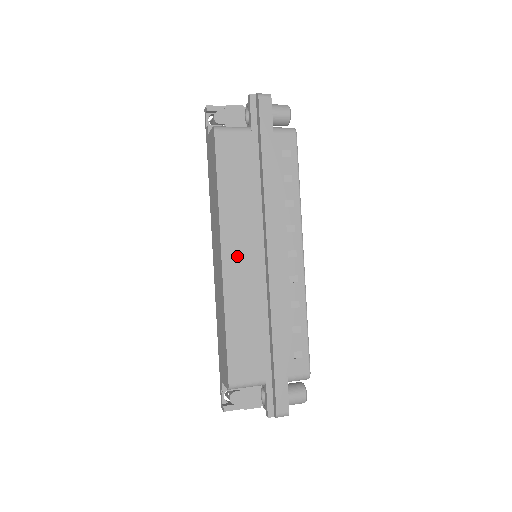
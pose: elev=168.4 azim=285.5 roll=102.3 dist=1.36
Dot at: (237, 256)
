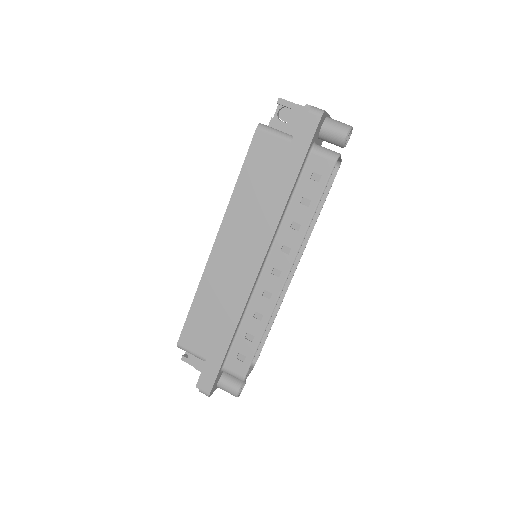
Dot at: (227, 249)
